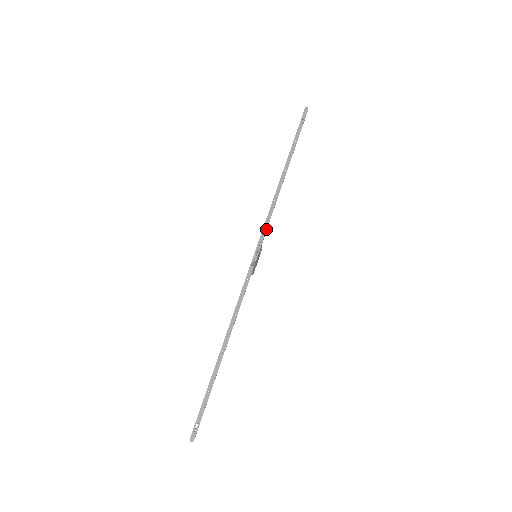
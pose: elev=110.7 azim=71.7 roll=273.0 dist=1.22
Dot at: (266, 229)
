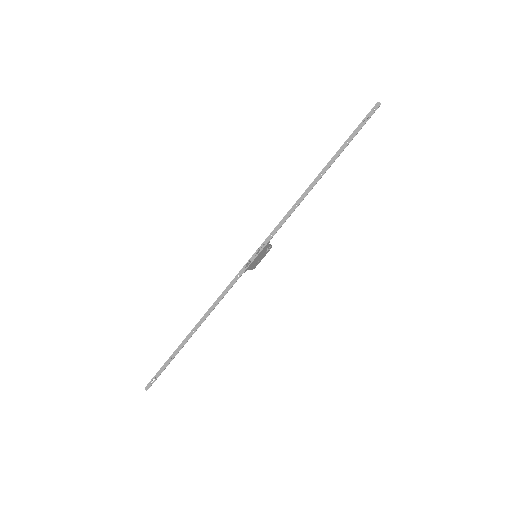
Dot at: (275, 233)
